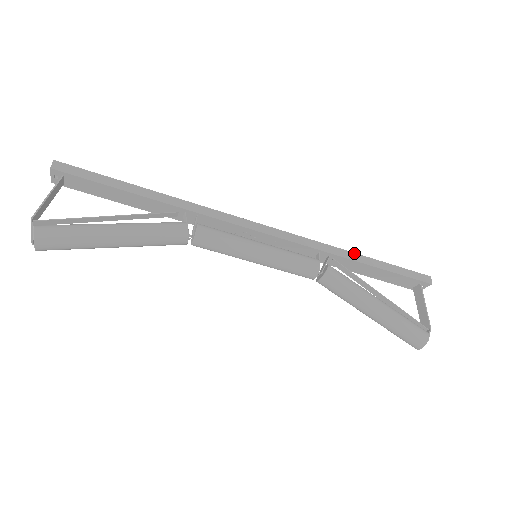
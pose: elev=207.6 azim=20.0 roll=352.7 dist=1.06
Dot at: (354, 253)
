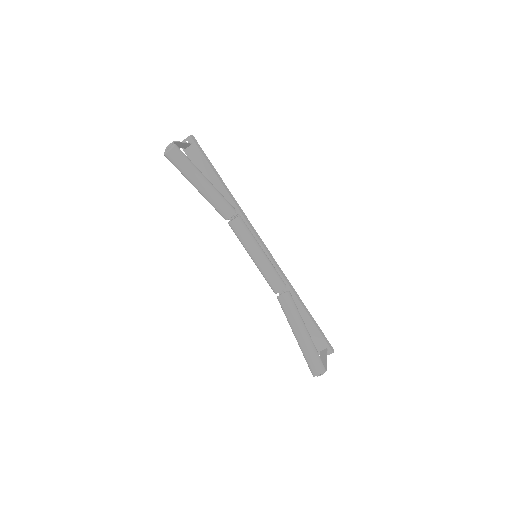
Dot at: occluded
